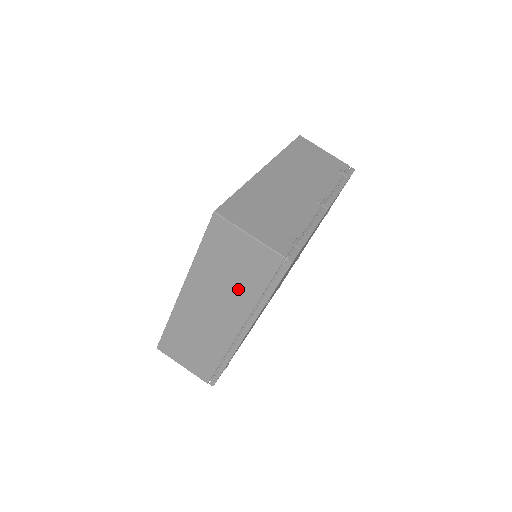
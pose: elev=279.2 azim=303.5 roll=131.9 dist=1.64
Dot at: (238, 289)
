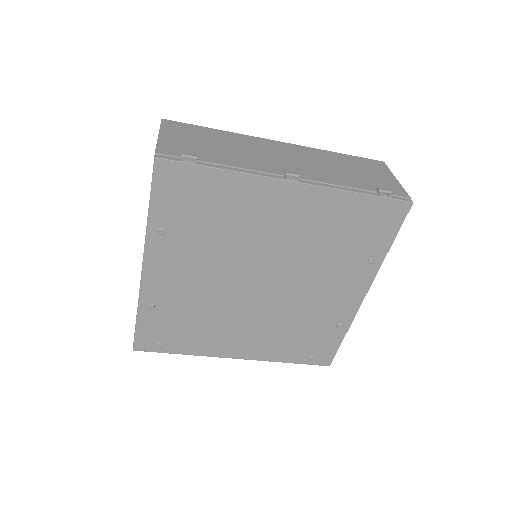
Dot at: occluded
